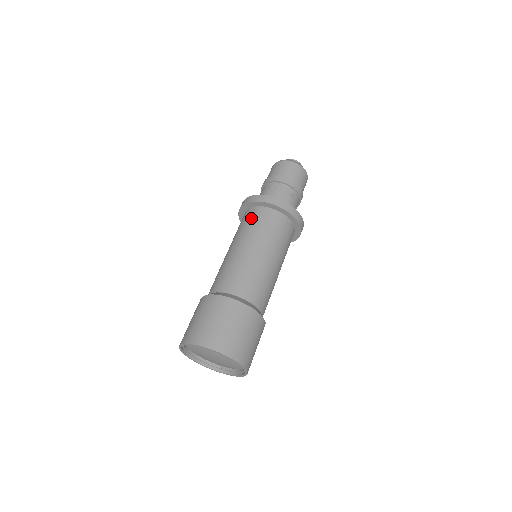
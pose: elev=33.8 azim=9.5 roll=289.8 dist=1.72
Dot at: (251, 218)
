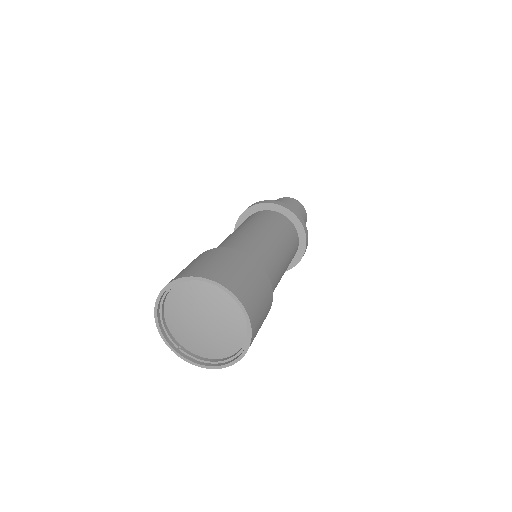
Dot at: (275, 217)
